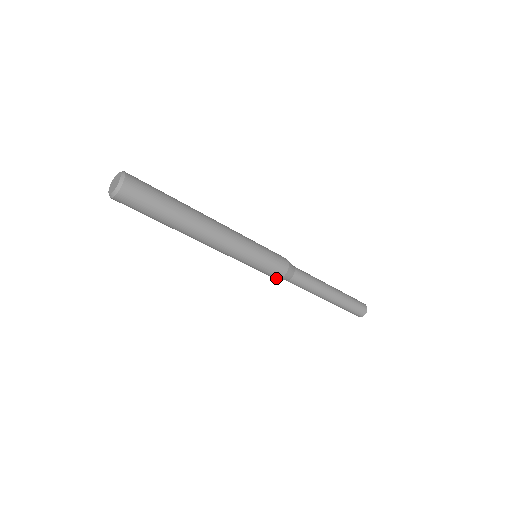
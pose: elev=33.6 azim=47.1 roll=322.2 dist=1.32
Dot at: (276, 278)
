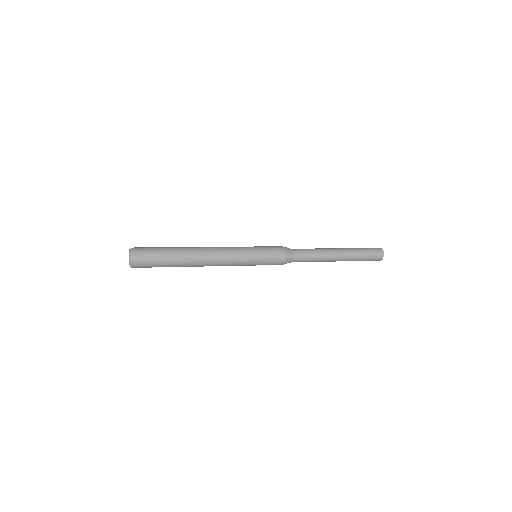
Dot at: (281, 264)
